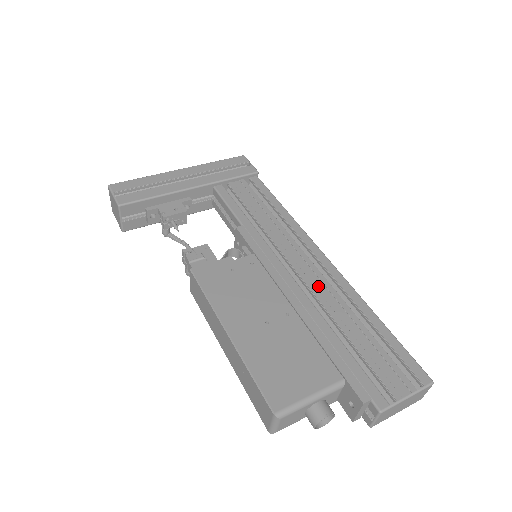
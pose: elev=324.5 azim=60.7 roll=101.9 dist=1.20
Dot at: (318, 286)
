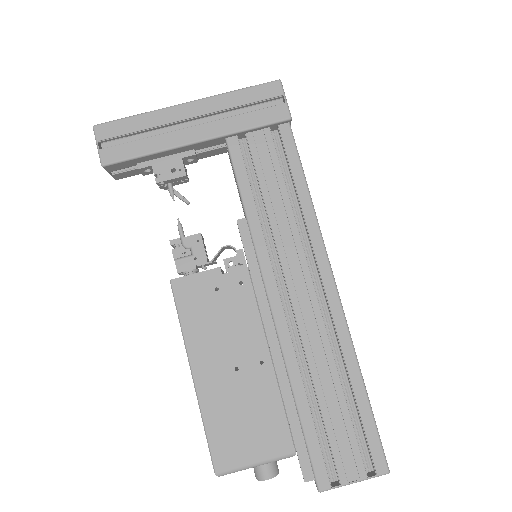
Dot at: (310, 327)
